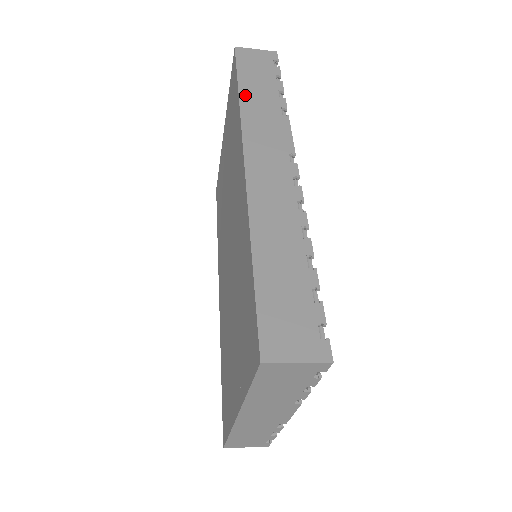
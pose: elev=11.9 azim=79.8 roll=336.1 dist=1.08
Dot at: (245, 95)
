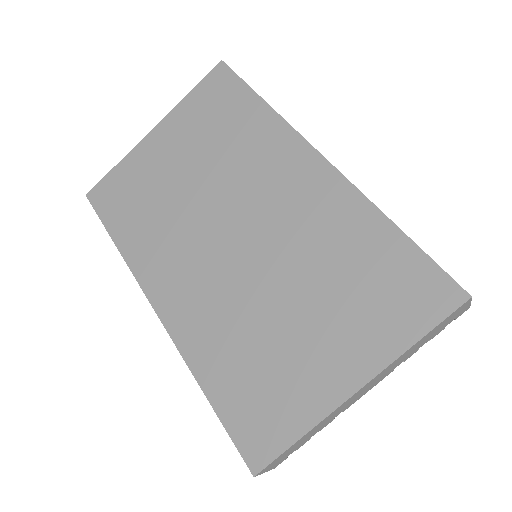
Dot at: (268, 104)
